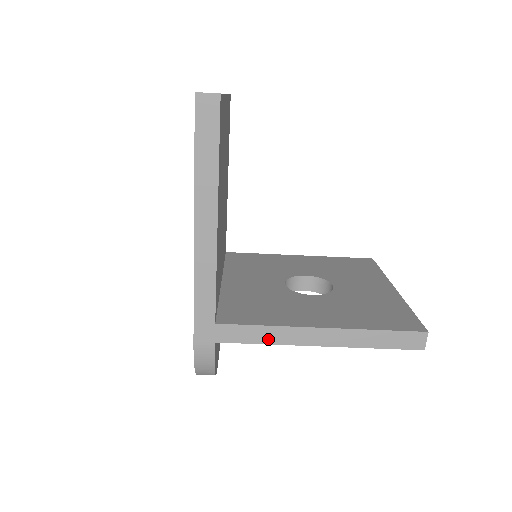
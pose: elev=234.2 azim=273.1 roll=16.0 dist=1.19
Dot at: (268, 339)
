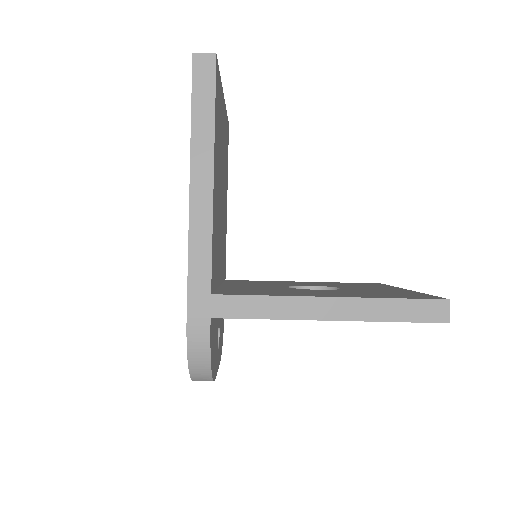
Dot at: (270, 313)
